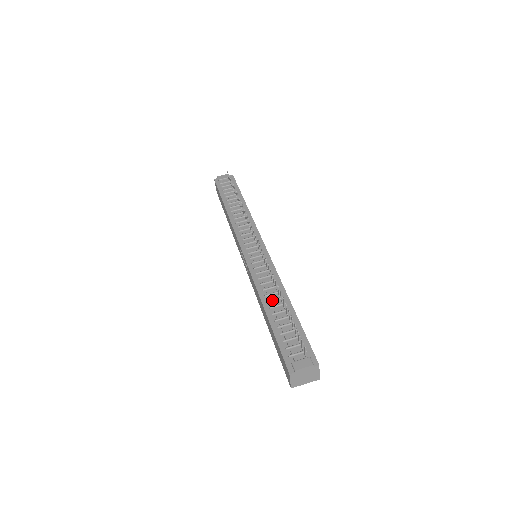
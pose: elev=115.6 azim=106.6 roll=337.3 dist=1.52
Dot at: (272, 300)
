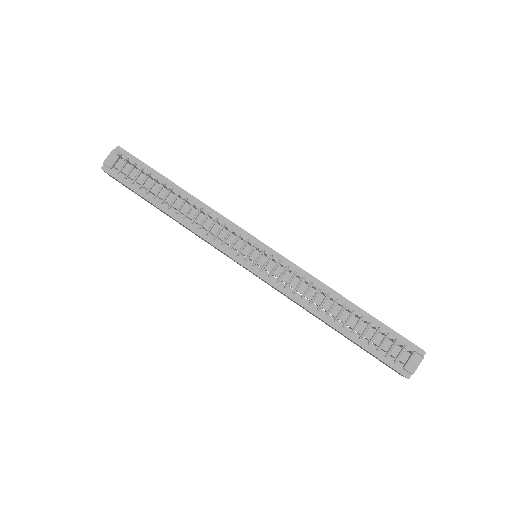
Dot at: (330, 311)
